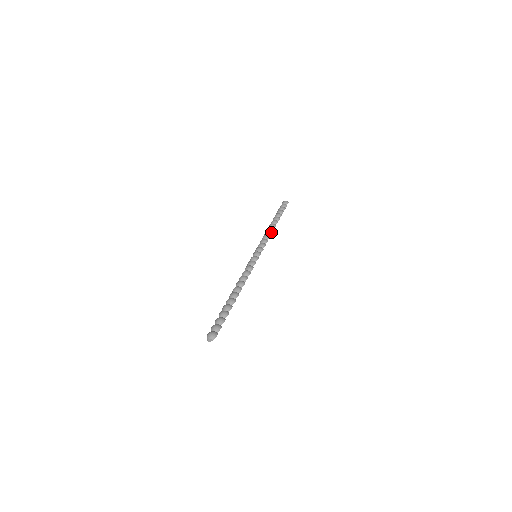
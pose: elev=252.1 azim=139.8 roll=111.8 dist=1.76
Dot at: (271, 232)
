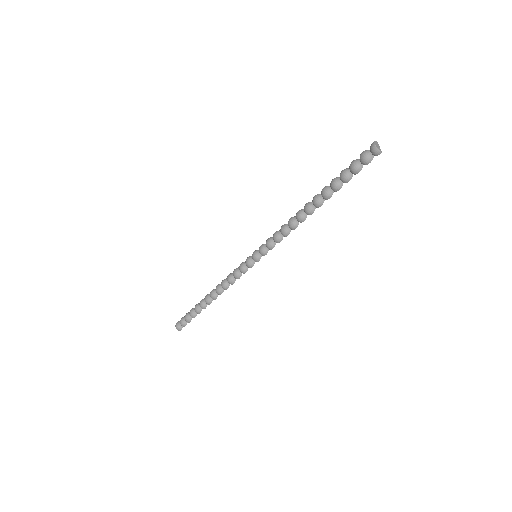
Dot at: (294, 227)
